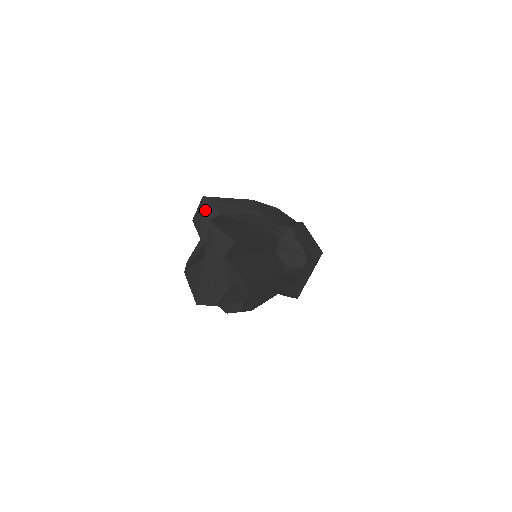
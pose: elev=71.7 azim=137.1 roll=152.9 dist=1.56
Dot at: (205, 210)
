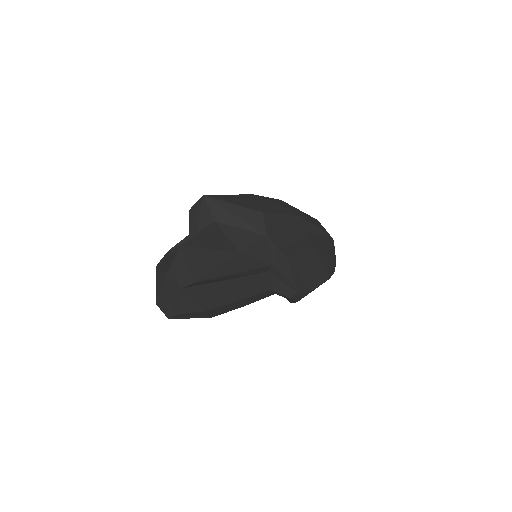
Dot at: (201, 210)
